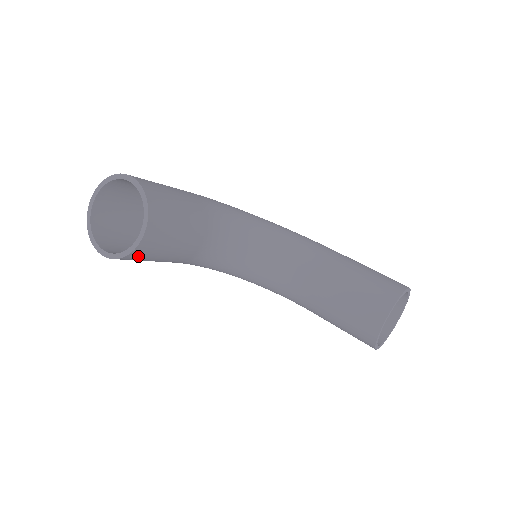
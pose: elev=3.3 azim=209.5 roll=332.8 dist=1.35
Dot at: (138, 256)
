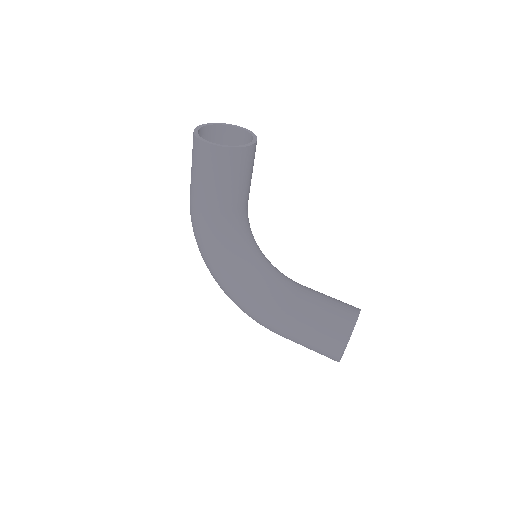
Dot at: (235, 159)
